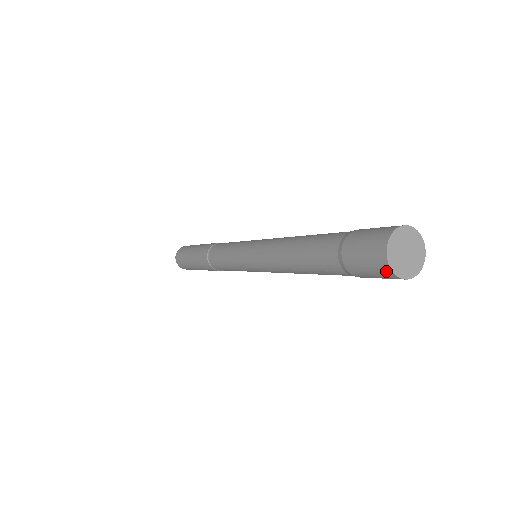
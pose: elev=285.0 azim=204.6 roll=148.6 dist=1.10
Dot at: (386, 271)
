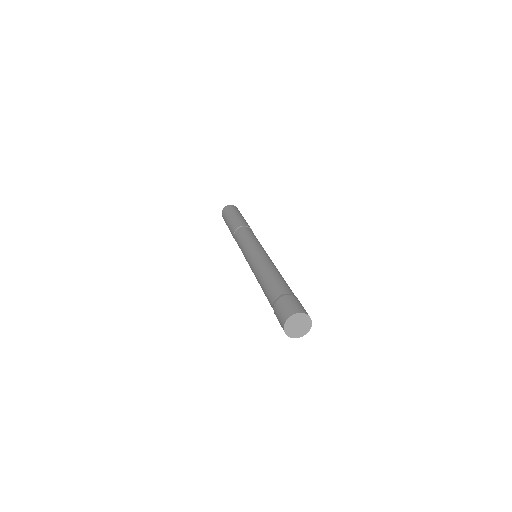
Dot at: (285, 332)
